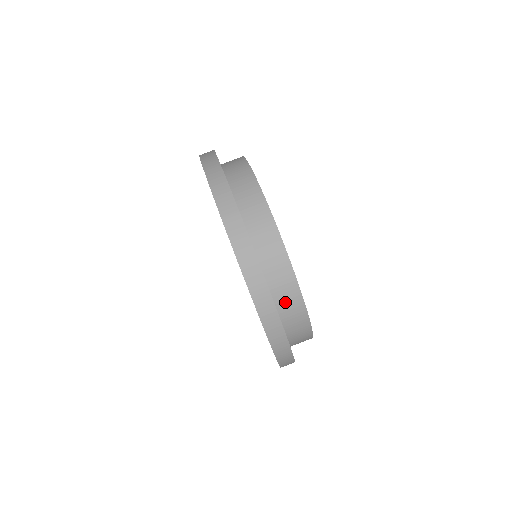
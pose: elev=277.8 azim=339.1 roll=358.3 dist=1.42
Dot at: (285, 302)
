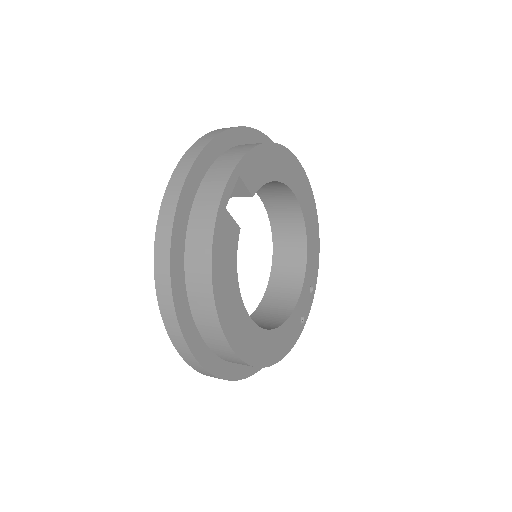
Dot at: (194, 260)
